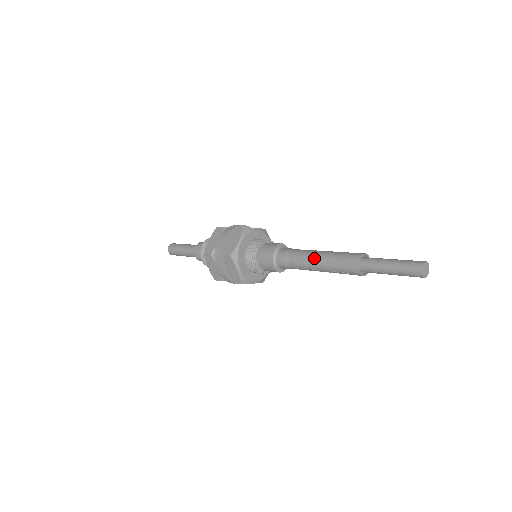
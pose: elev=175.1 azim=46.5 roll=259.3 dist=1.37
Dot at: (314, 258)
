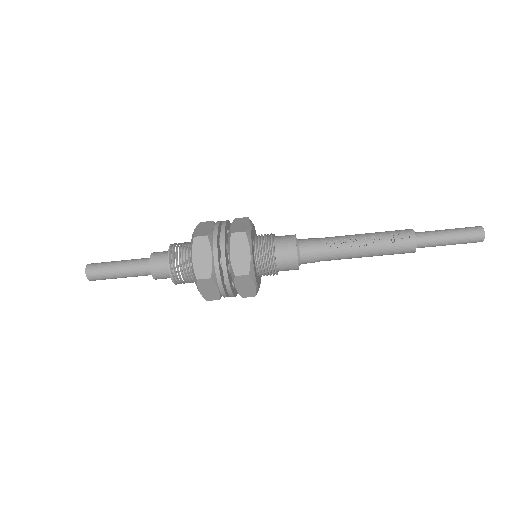
Dot at: occluded
